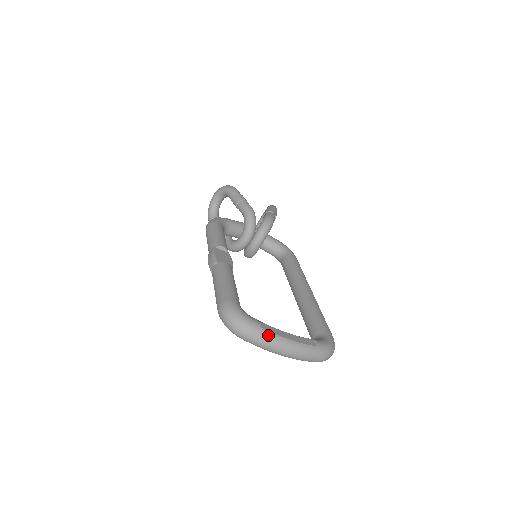
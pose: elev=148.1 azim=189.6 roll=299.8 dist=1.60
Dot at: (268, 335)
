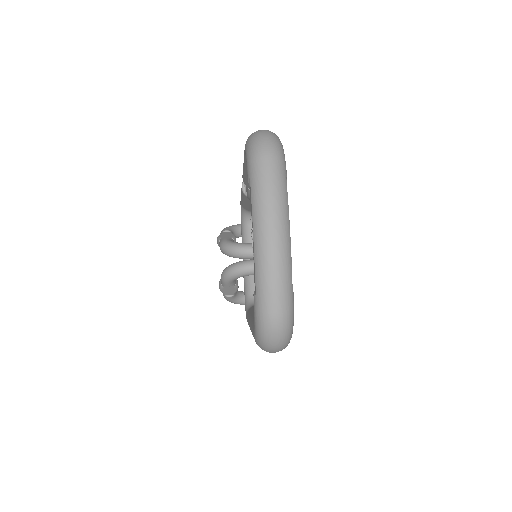
Dot at: (284, 189)
